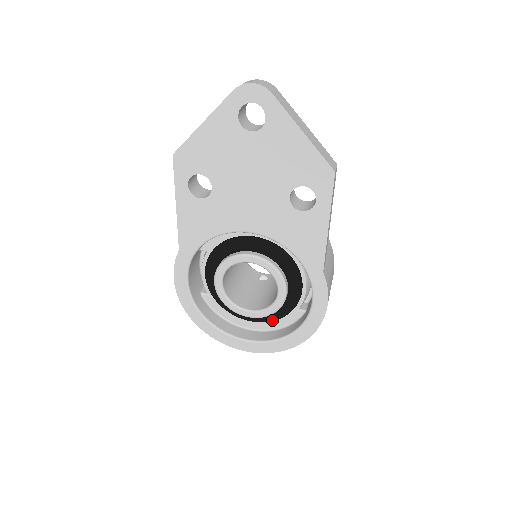
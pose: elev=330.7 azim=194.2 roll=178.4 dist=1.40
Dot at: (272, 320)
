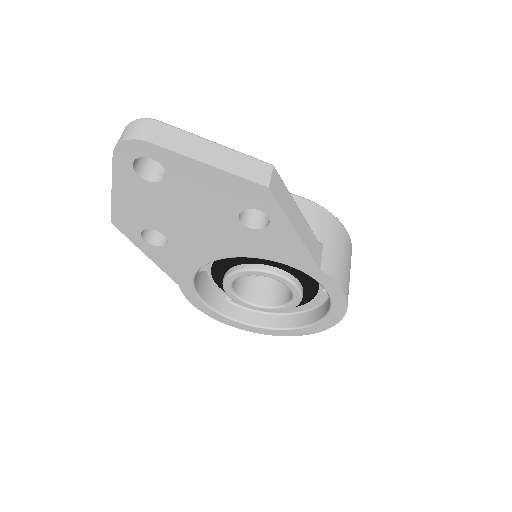
Dot at: (304, 303)
